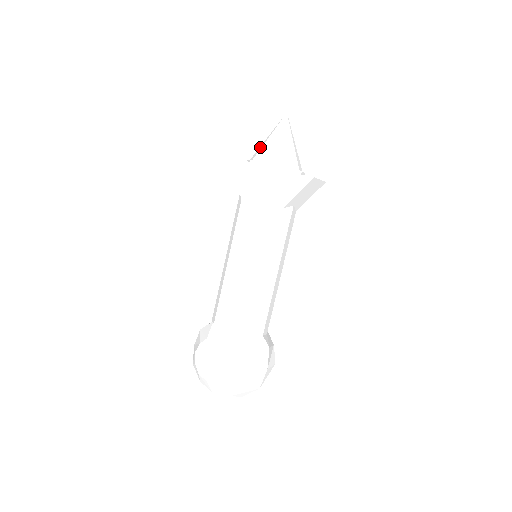
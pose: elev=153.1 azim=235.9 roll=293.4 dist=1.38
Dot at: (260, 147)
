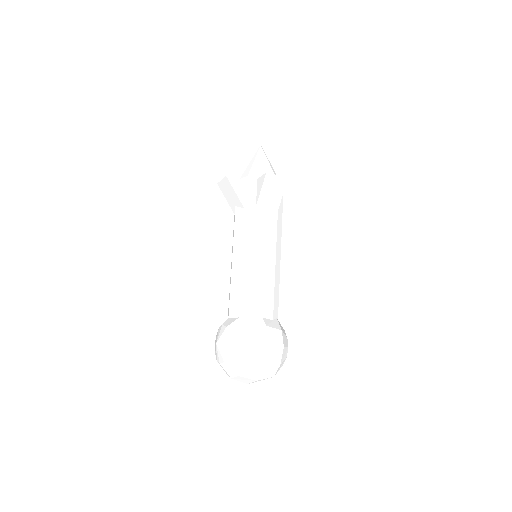
Dot at: occluded
